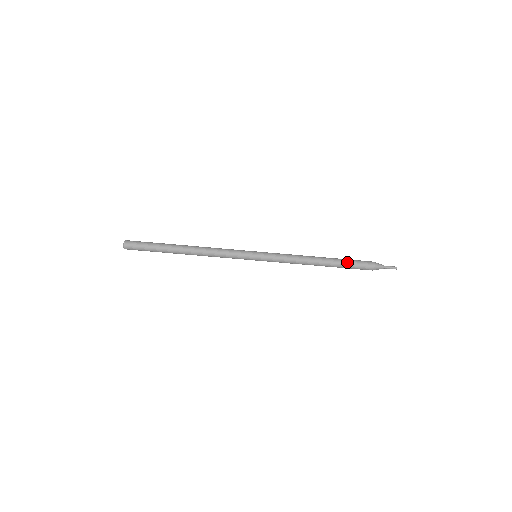
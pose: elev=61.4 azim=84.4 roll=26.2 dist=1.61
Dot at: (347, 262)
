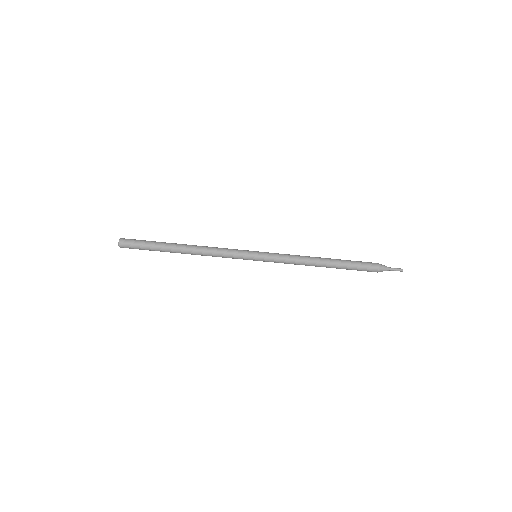
Dot at: (350, 261)
